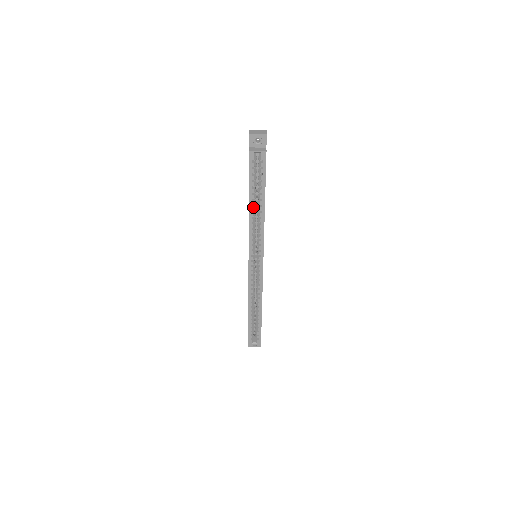
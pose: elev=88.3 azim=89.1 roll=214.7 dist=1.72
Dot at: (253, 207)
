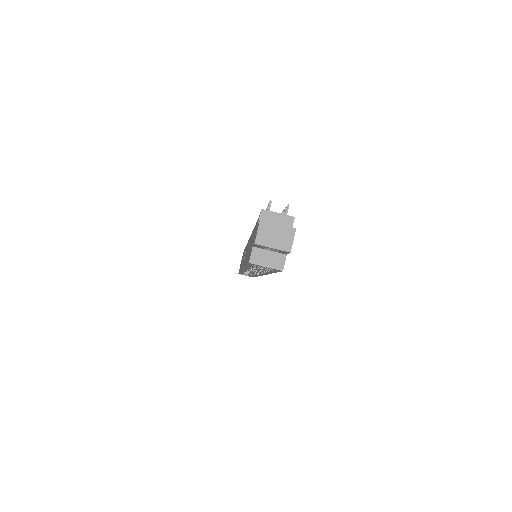
Dot at: occluded
